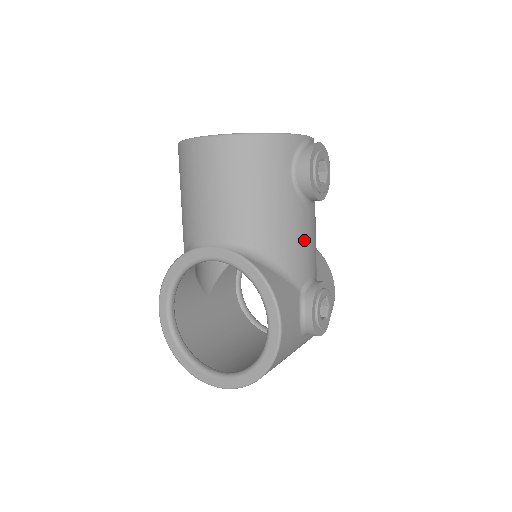
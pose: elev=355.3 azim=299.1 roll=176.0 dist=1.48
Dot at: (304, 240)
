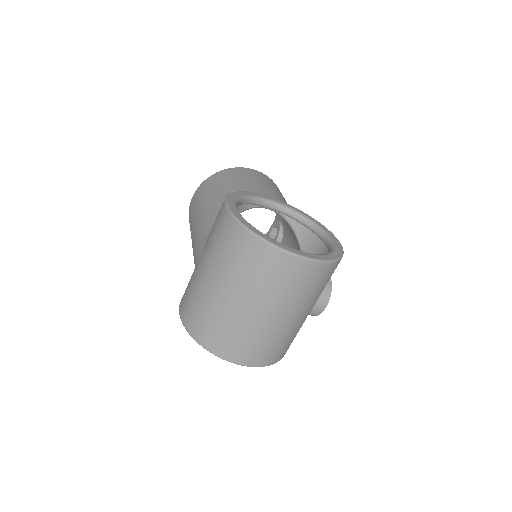
Dot at: occluded
